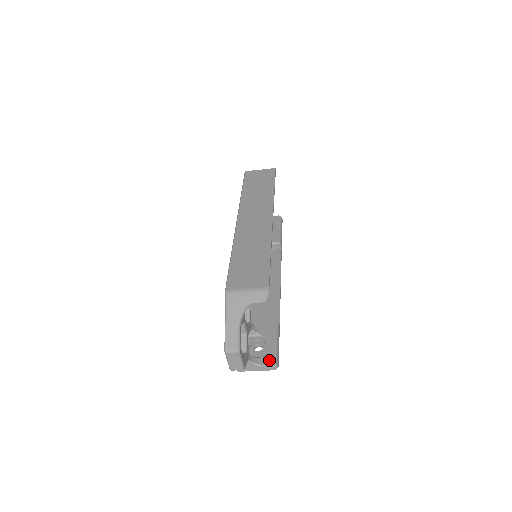
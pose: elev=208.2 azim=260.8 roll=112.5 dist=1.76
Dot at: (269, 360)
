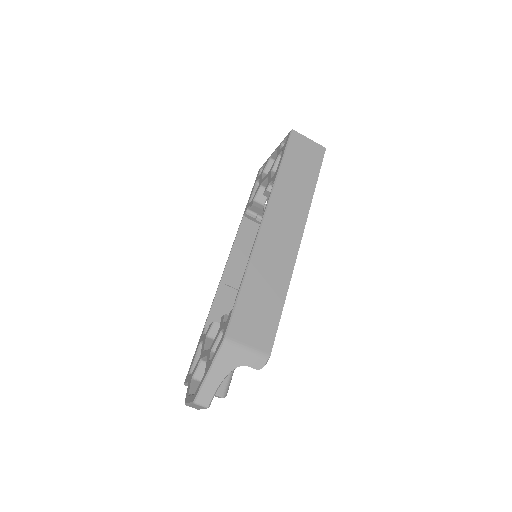
Dot at: (221, 390)
